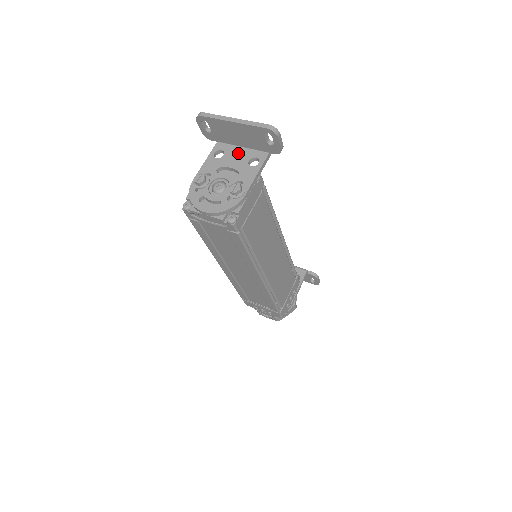
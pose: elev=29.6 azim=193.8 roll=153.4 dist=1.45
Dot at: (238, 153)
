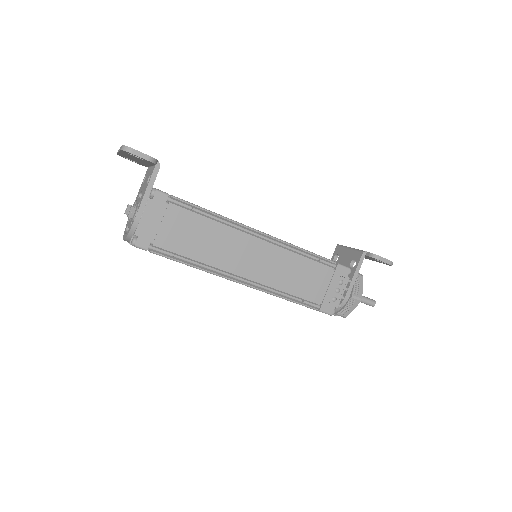
Dot at: (148, 174)
